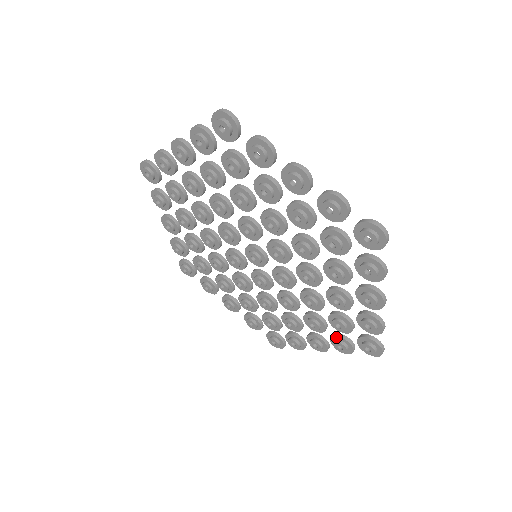
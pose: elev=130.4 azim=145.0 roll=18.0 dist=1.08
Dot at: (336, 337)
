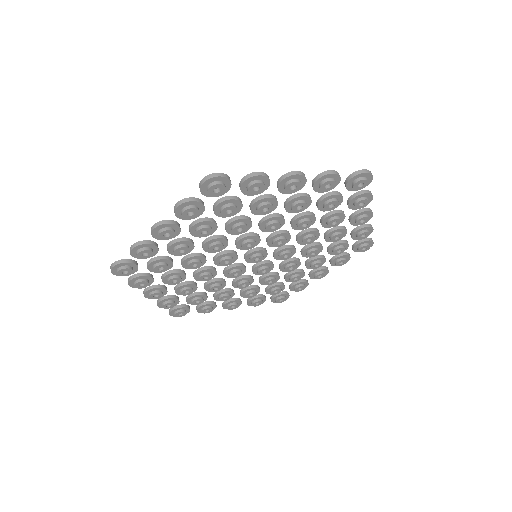
Dot at: (335, 259)
